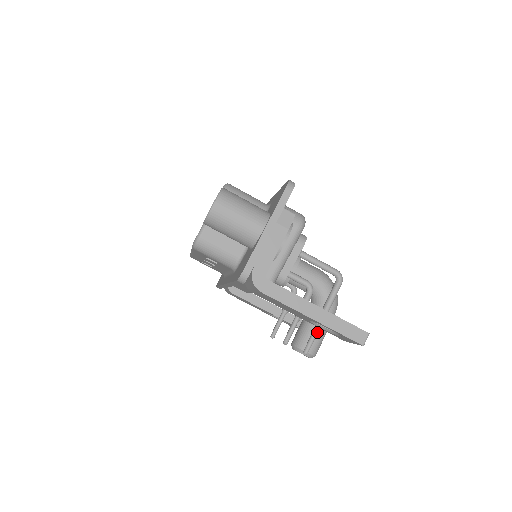
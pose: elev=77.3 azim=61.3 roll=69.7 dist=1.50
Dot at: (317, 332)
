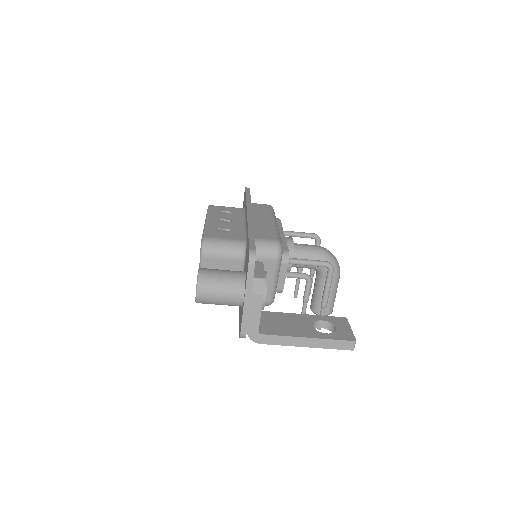
Dot at: occluded
